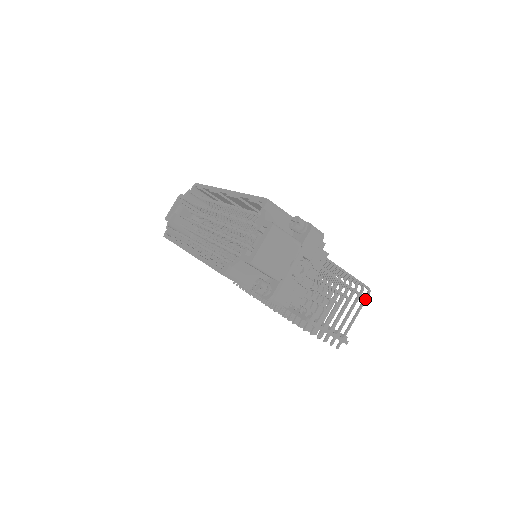
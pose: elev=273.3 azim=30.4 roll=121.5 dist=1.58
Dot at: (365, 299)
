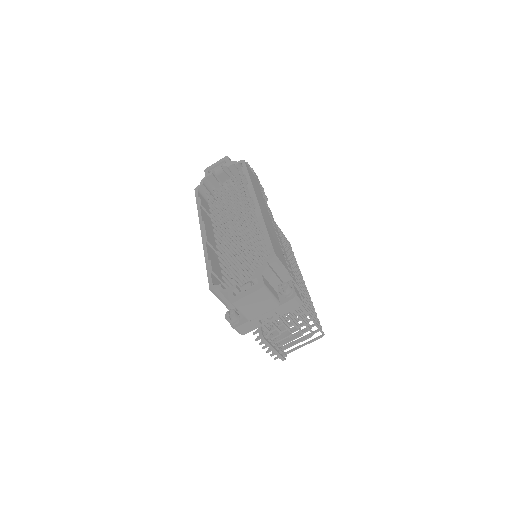
Dot at: (316, 339)
